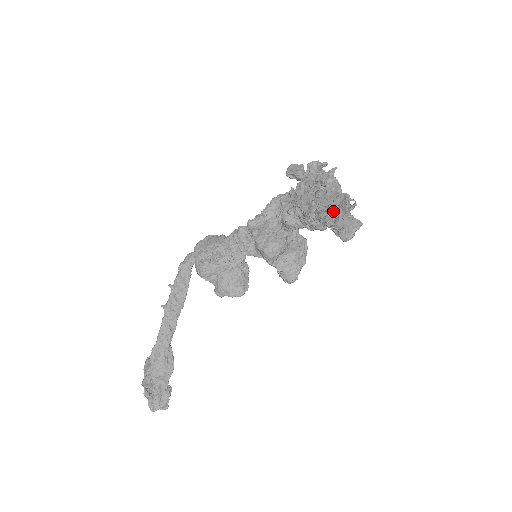
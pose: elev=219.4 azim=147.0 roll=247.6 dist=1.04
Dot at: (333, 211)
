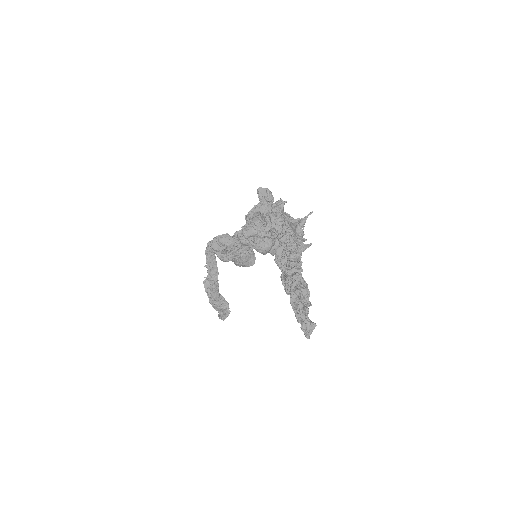
Dot at: (299, 314)
